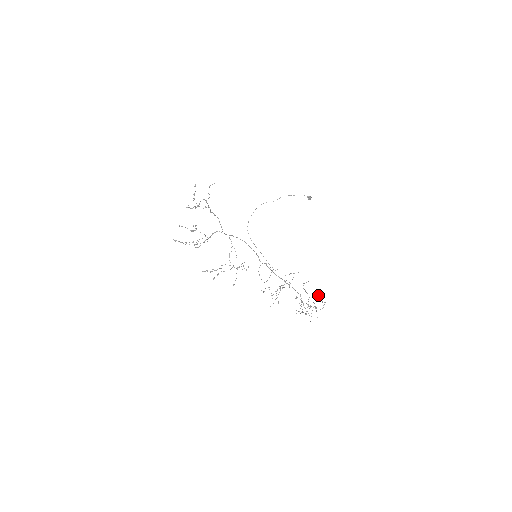
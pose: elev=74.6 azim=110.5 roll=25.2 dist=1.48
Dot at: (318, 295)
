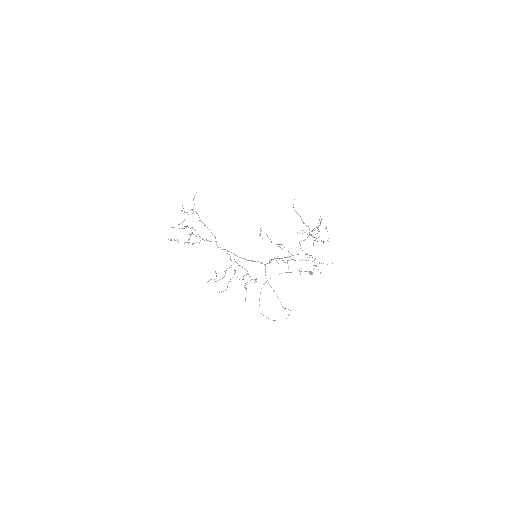
Dot at: (317, 227)
